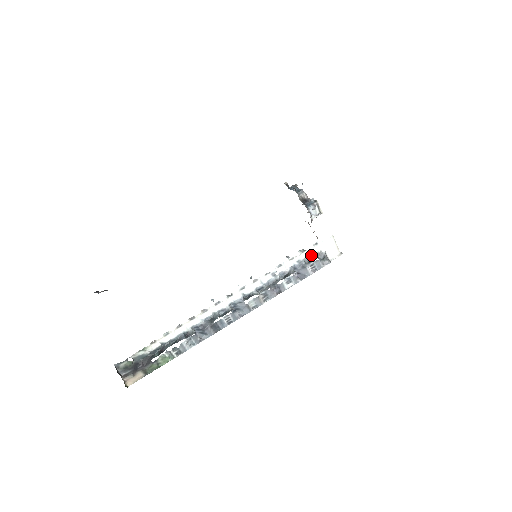
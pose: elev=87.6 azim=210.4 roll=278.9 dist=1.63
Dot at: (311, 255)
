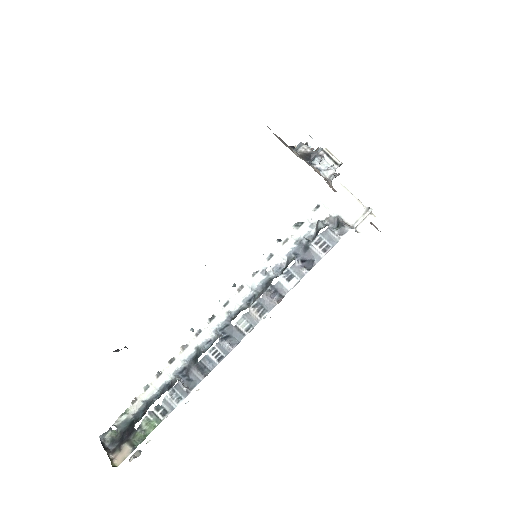
Dot at: (315, 226)
